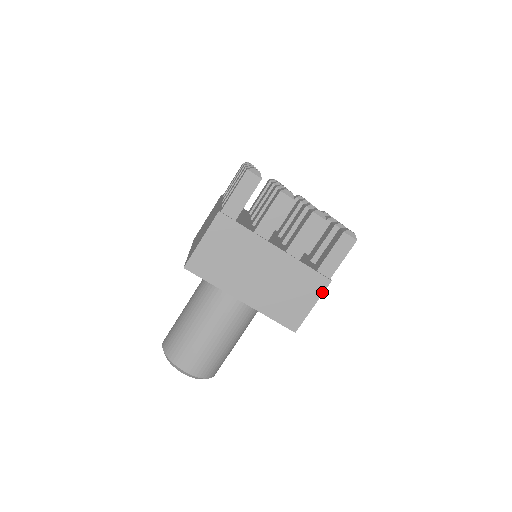
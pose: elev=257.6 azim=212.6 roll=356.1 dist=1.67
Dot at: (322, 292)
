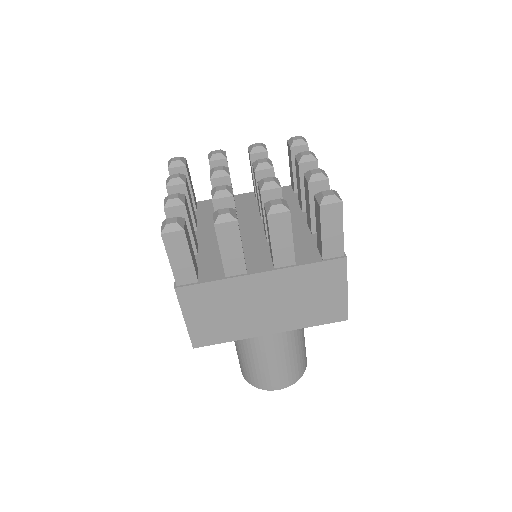
Dot at: (345, 273)
